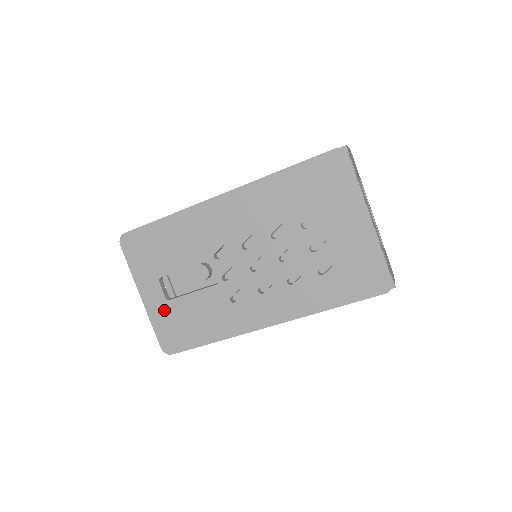
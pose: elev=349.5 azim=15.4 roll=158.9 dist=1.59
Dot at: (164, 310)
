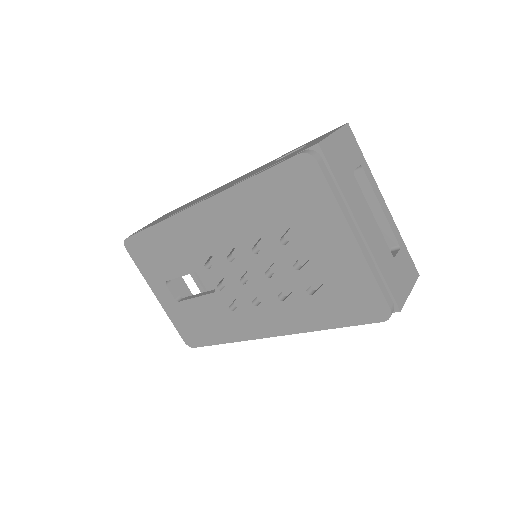
Dot at: (177, 310)
